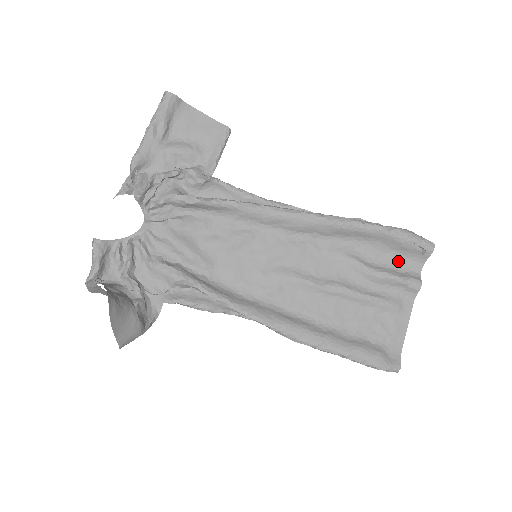
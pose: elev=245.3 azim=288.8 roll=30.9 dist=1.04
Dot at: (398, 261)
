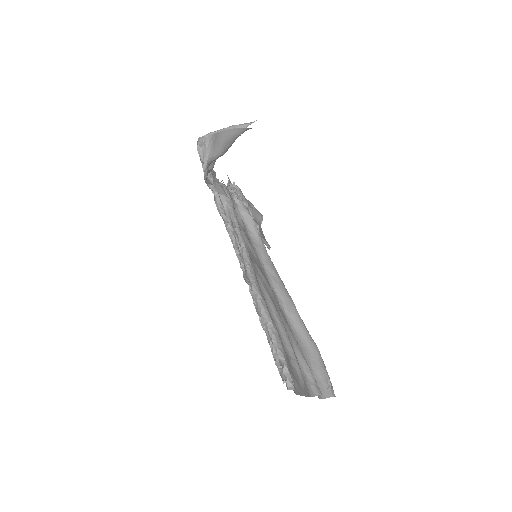
Dot at: occluded
